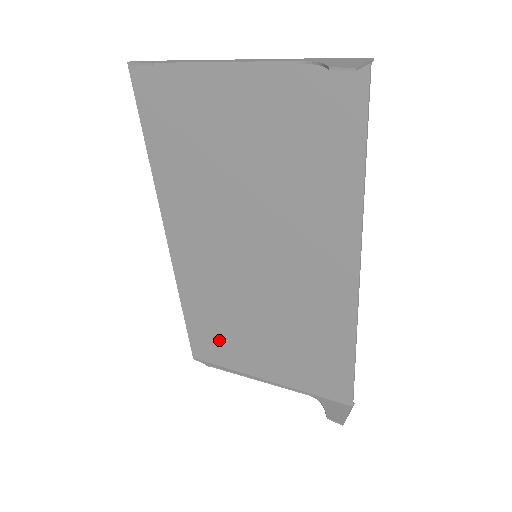
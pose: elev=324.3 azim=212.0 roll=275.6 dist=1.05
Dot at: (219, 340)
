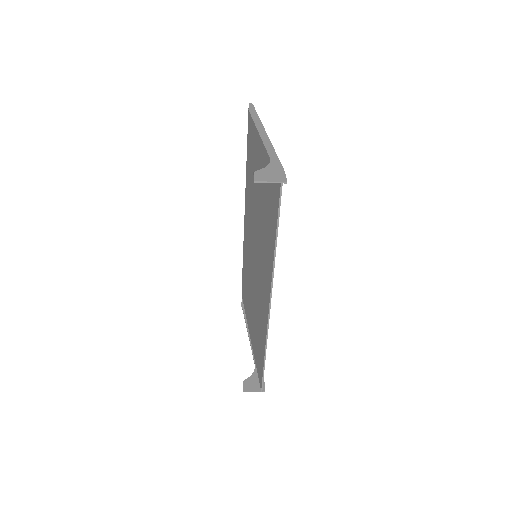
Dot at: (246, 293)
